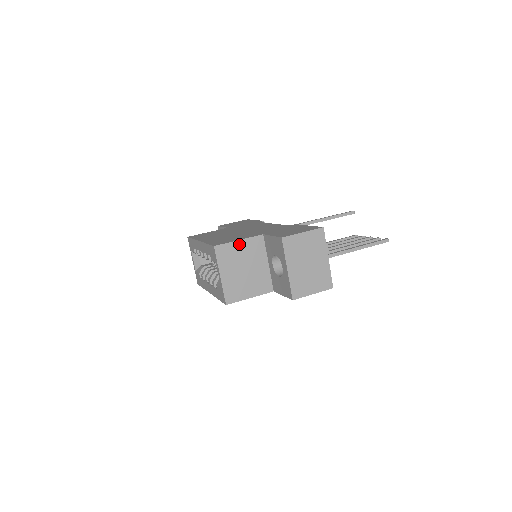
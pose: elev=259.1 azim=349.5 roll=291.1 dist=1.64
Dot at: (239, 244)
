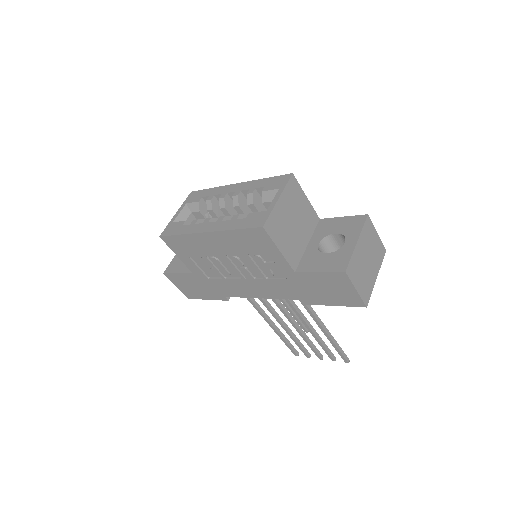
Dot at: (305, 199)
